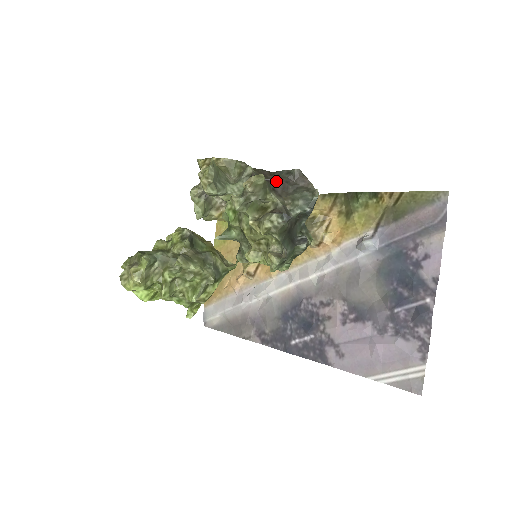
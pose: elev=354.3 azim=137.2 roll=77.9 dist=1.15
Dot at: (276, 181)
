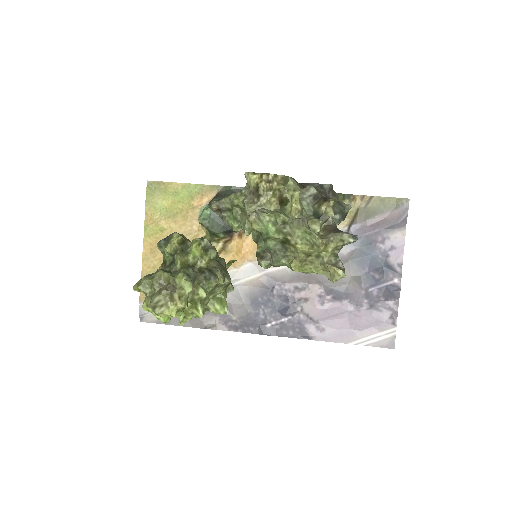
Dot at: occluded
